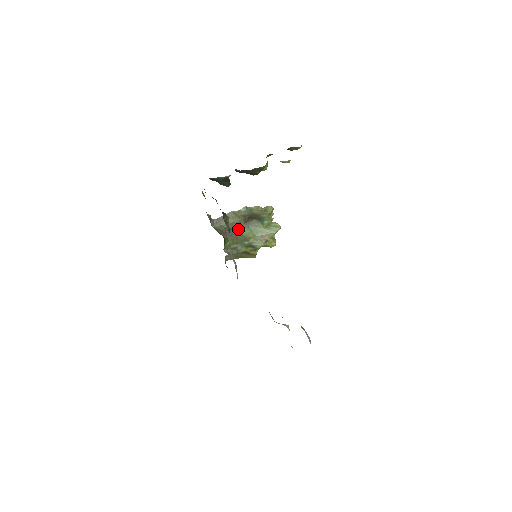
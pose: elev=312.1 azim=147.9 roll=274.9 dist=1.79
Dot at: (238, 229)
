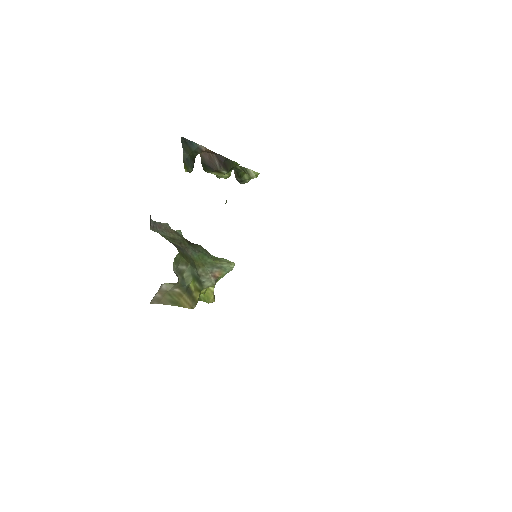
Dot at: (183, 247)
